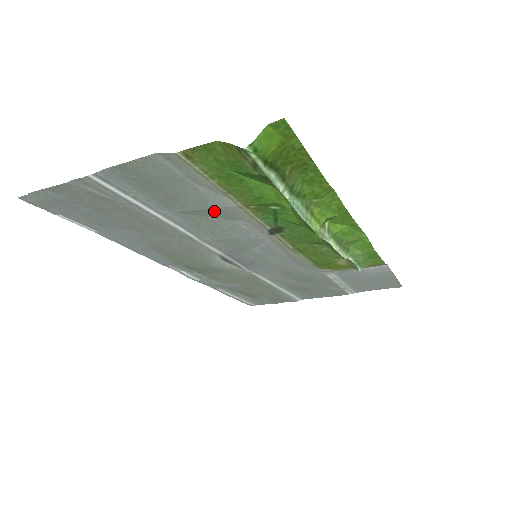
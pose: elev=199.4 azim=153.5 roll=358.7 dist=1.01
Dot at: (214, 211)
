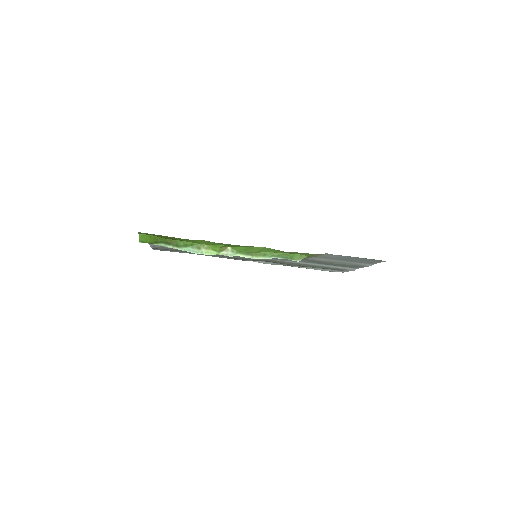
Dot at: occluded
